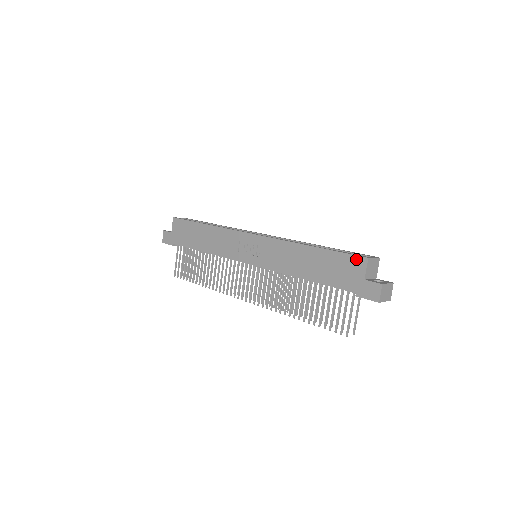
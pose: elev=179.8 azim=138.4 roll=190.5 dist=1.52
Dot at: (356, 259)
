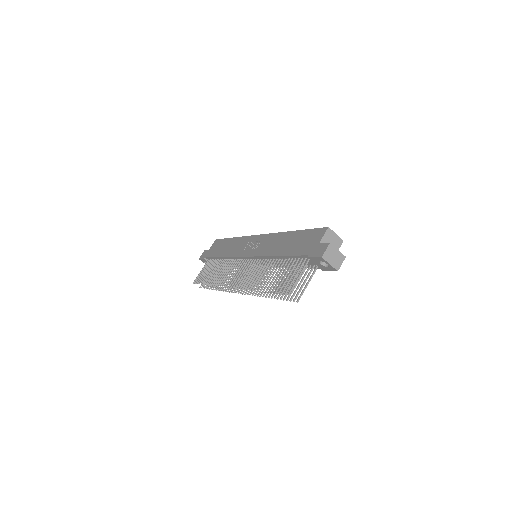
Dot at: (320, 230)
